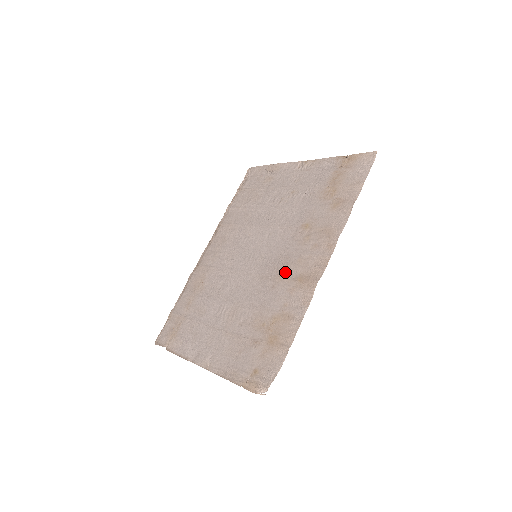
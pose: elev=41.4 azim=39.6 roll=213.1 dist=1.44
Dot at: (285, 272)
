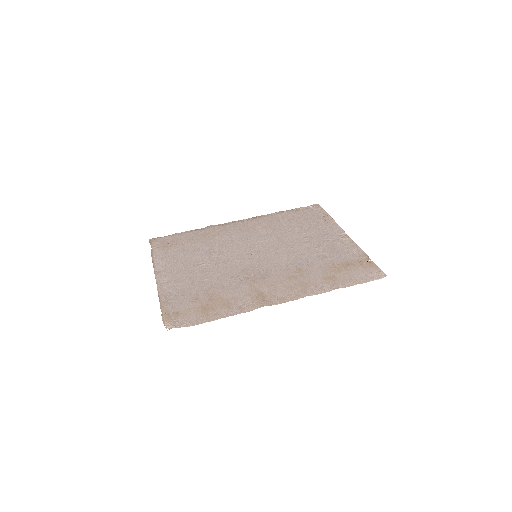
Dot at: (258, 282)
